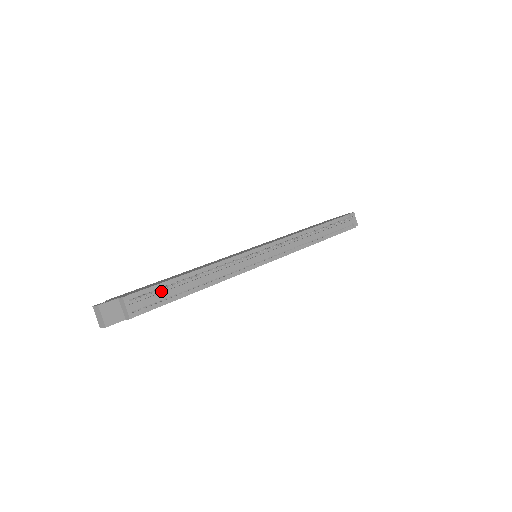
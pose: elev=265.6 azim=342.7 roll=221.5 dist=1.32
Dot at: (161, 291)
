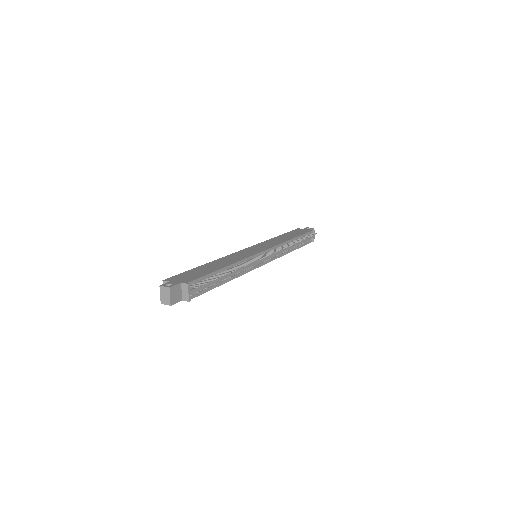
Dot at: (207, 280)
